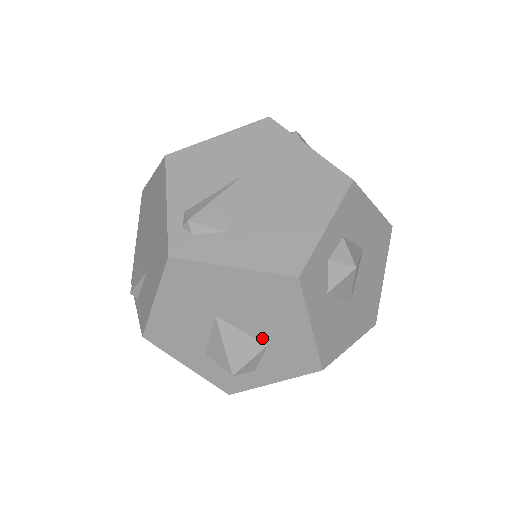
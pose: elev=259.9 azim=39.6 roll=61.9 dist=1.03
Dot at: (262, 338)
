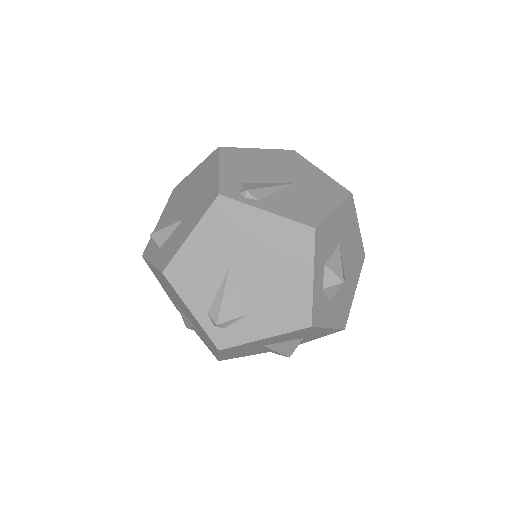
Dot at: (299, 338)
